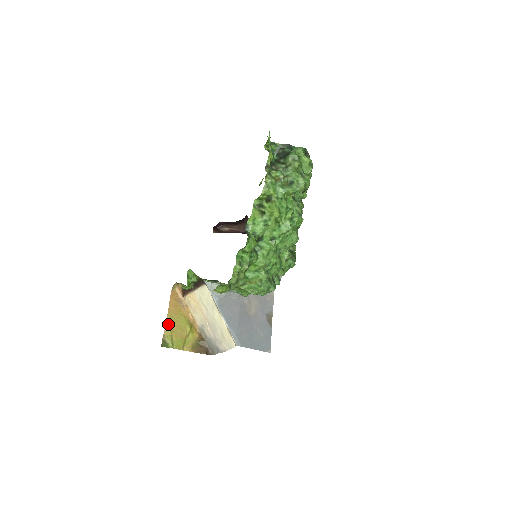
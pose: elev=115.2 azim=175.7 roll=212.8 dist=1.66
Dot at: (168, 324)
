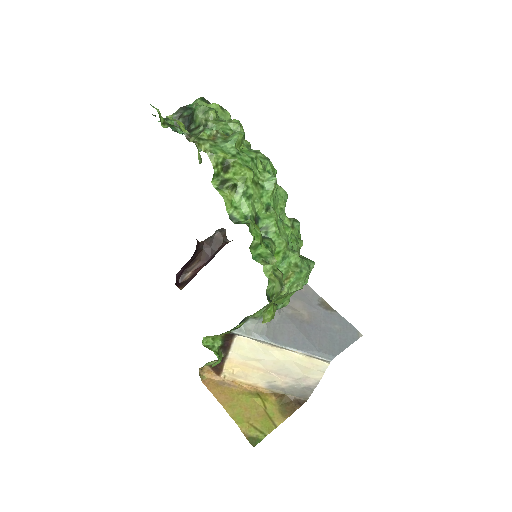
Dot at: (235, 418)
